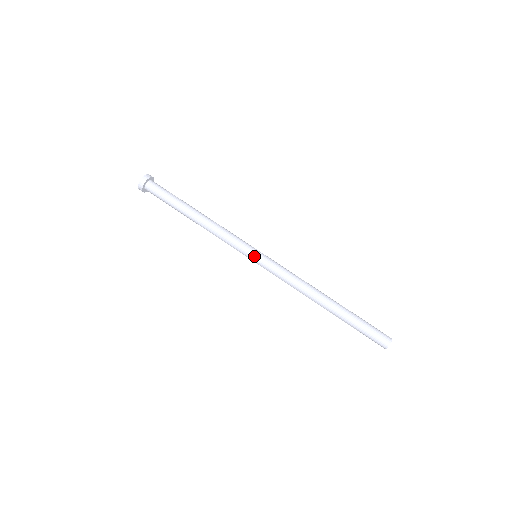
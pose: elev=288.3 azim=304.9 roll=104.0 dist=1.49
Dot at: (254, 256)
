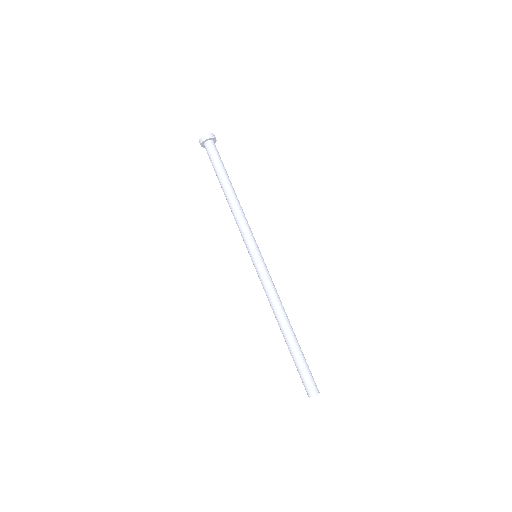
Dot at: (251, 257)
